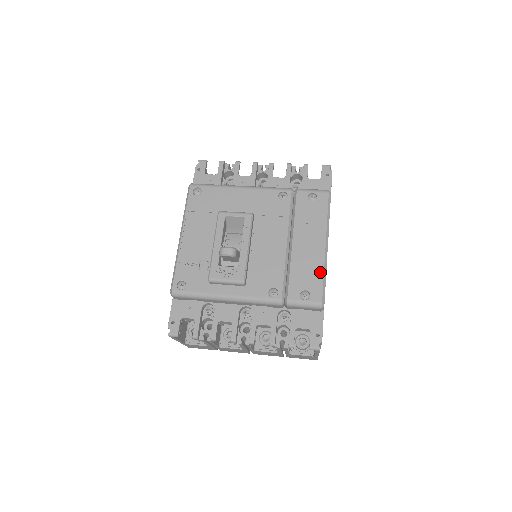
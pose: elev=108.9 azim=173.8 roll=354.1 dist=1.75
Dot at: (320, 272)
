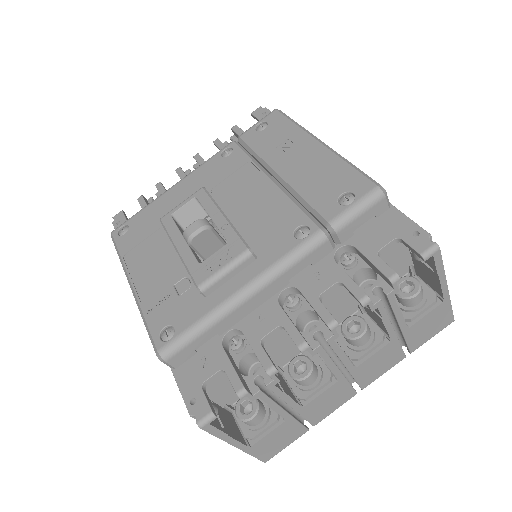
Dot at: (340, 165)
